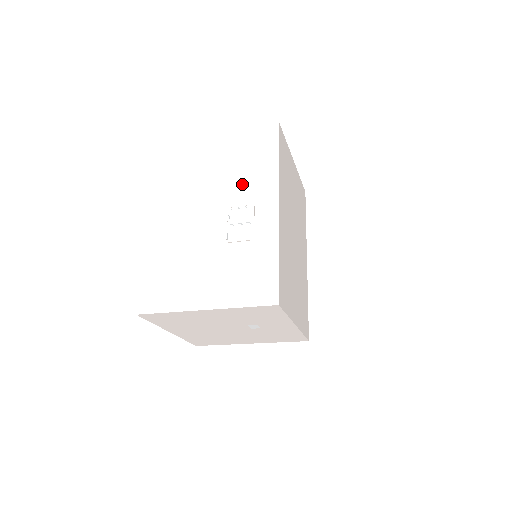
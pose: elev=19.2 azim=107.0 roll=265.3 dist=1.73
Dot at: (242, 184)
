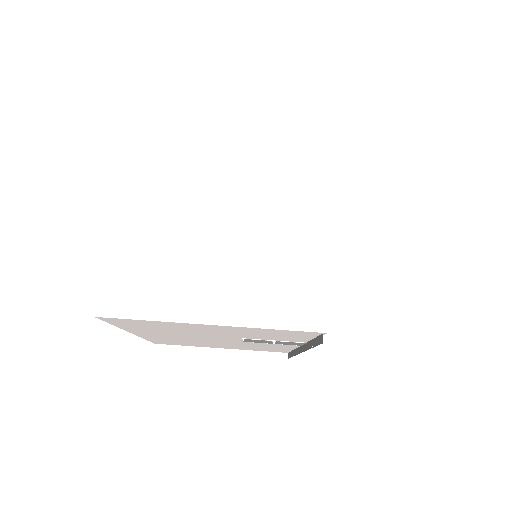
Dot at: occluded
